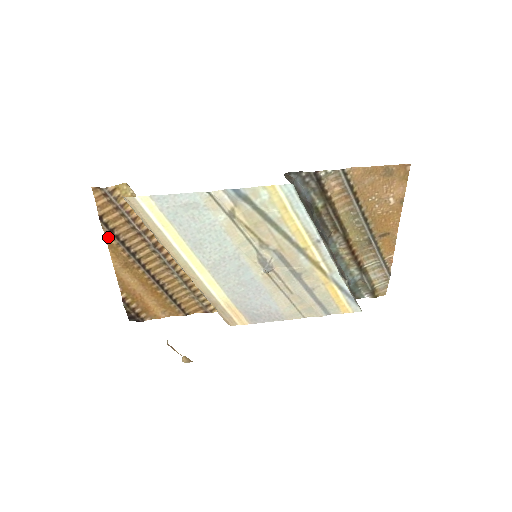
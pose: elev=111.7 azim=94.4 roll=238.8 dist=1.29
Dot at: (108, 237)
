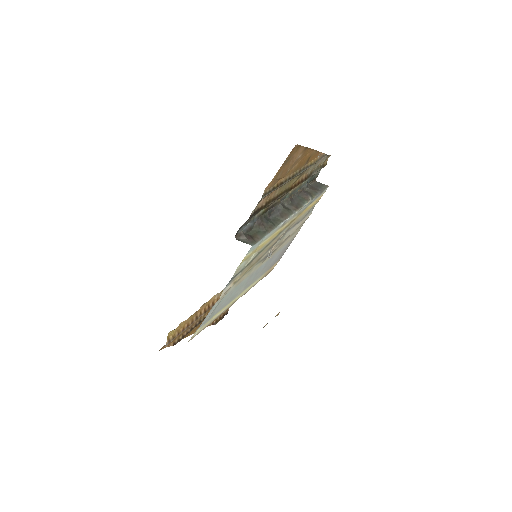
Dot at: occluded
